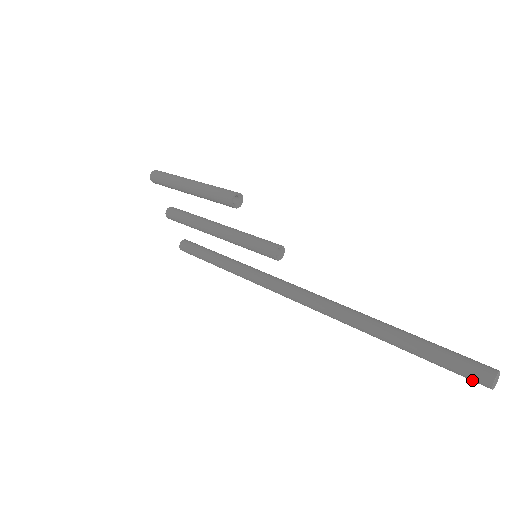
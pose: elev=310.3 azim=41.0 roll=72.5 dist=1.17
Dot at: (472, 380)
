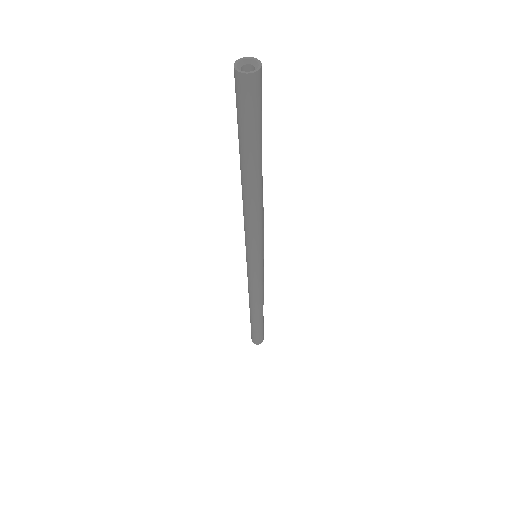
Dot at: (236, 91)
